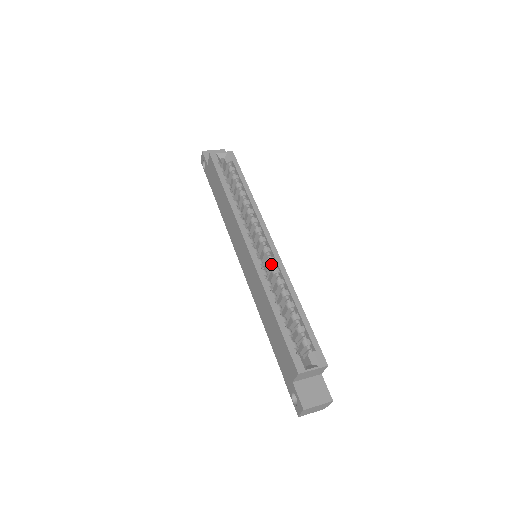
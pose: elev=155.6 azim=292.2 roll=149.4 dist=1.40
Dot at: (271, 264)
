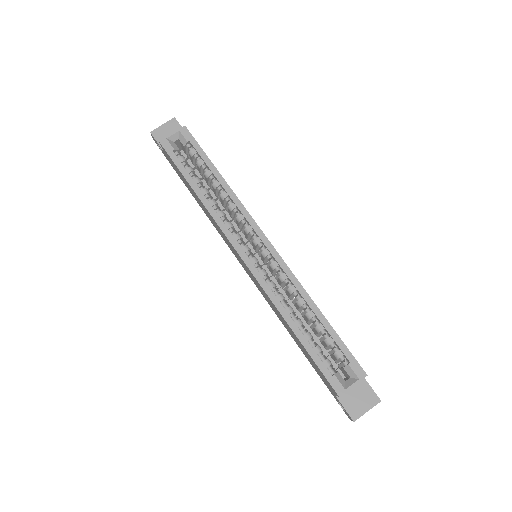
Dot at: (275, 269)
